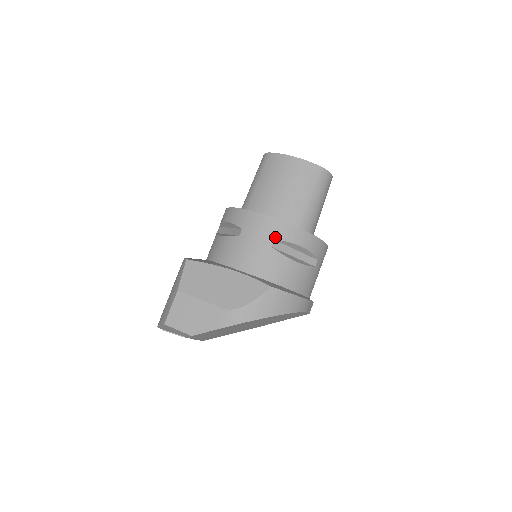
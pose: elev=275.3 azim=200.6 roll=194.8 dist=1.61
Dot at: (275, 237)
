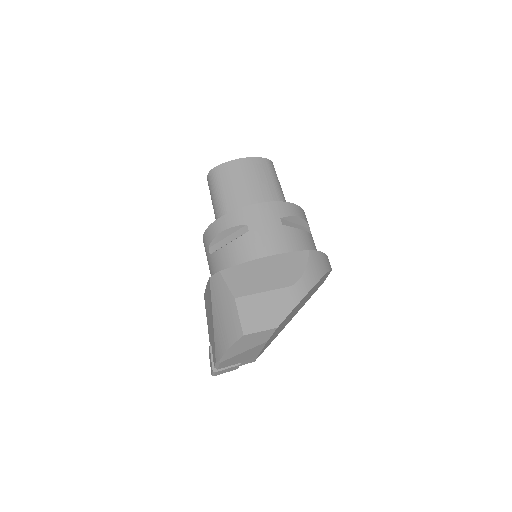
Dot at: (279, 216)
